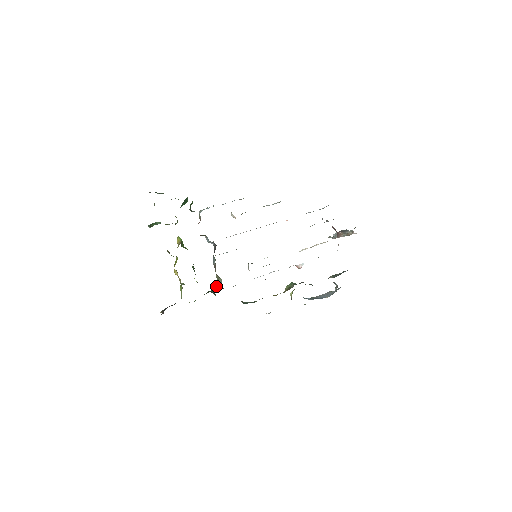
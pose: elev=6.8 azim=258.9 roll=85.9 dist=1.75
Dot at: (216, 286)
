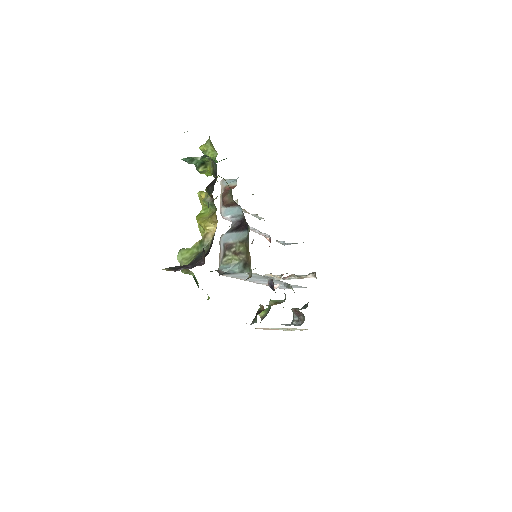
Dot at: (218, 269)
